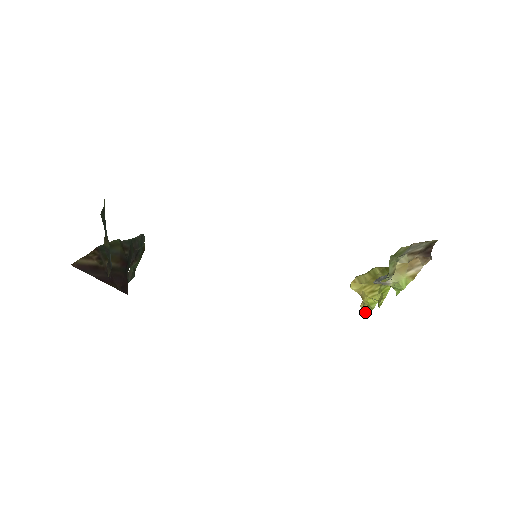
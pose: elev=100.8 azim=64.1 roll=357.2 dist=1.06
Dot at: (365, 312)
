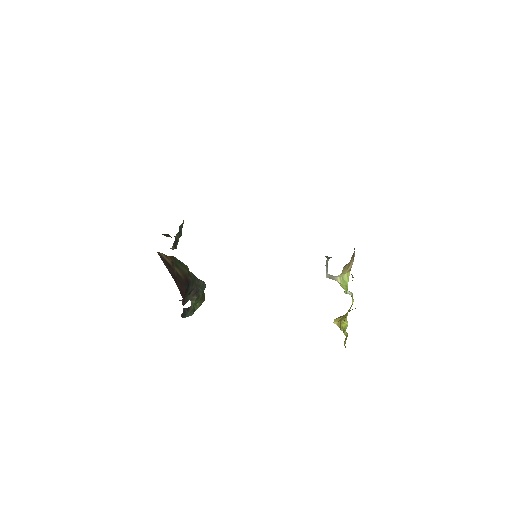
Dot at: occluded
